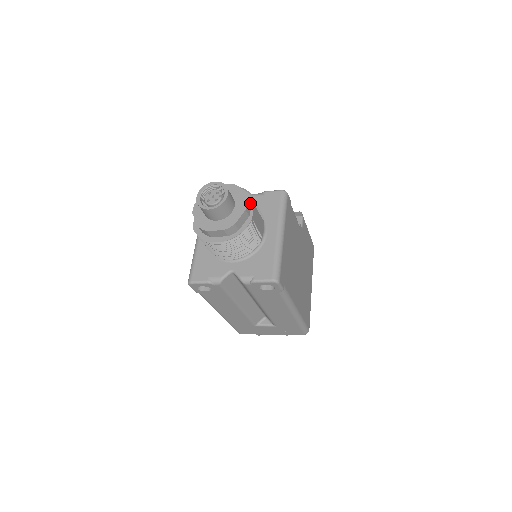
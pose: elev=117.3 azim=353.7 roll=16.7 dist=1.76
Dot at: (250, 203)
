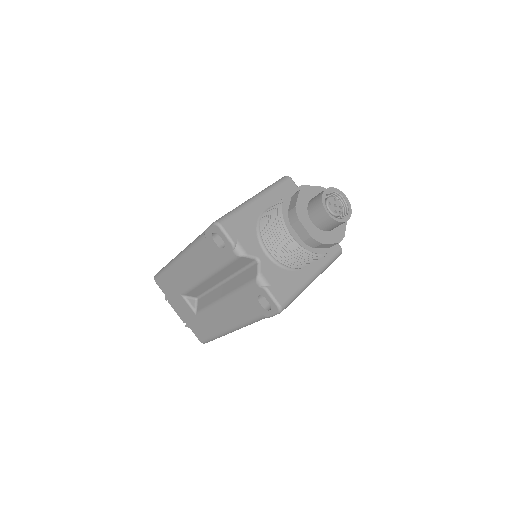
Dot at: occluded
